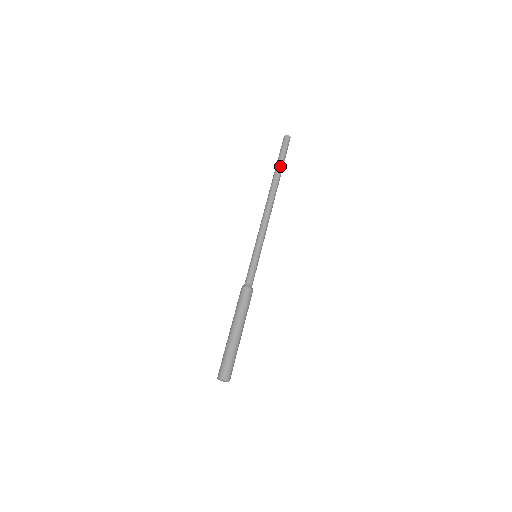
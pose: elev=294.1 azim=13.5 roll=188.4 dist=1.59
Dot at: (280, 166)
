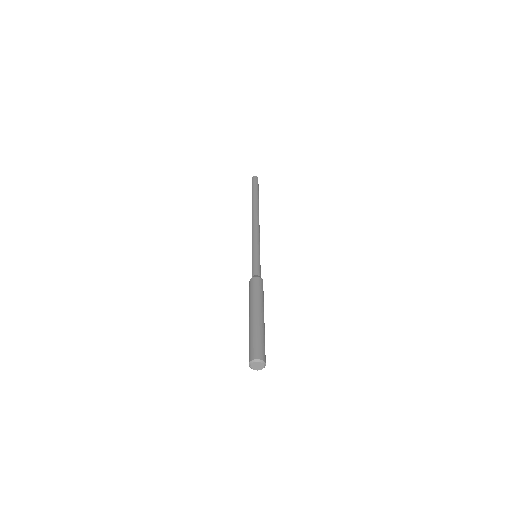
Dot at: (254, 194)
